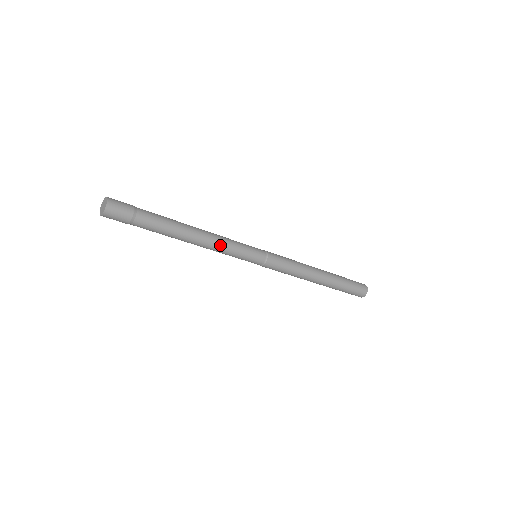
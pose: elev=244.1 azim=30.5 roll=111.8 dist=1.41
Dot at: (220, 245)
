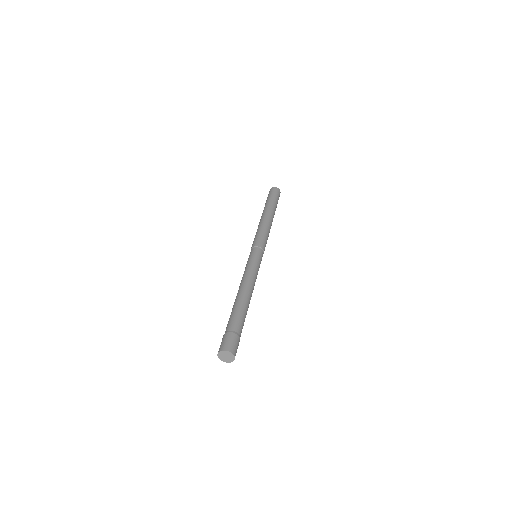
Dot at: occluded
